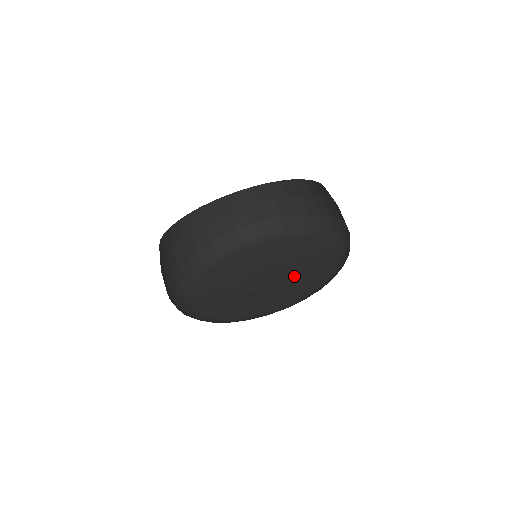
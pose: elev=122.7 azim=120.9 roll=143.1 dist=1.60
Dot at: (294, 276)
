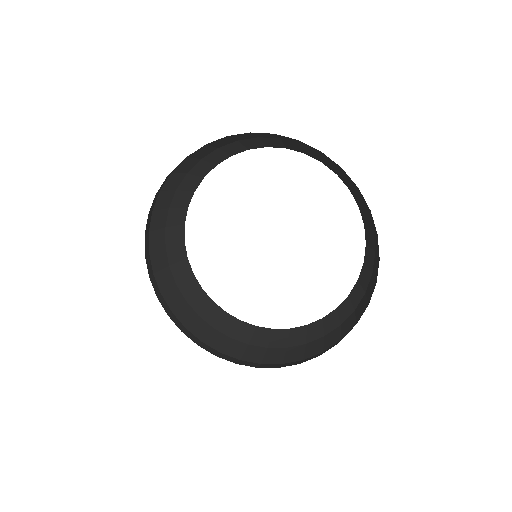
Dot at: occluded
